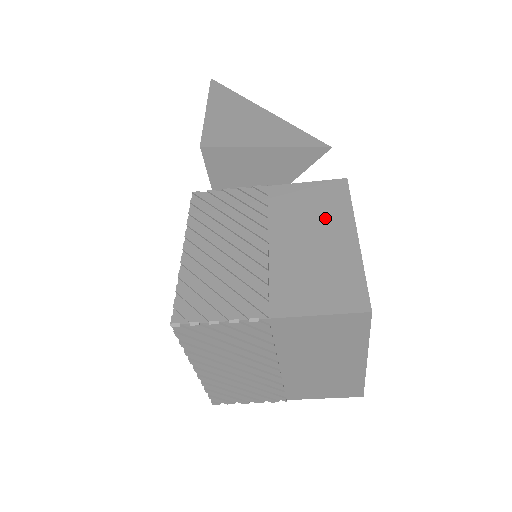
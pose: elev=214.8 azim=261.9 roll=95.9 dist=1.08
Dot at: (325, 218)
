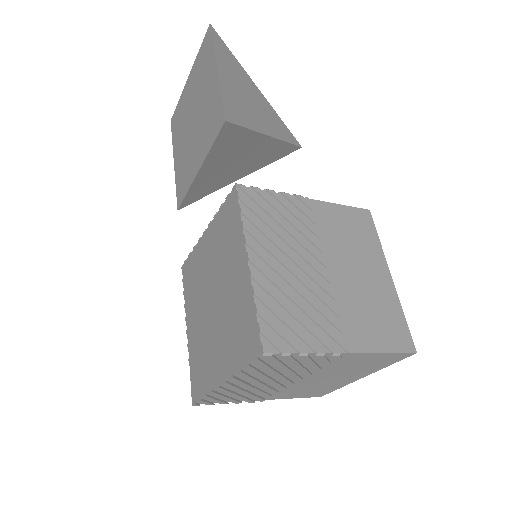
Dot at: (364, 250)
